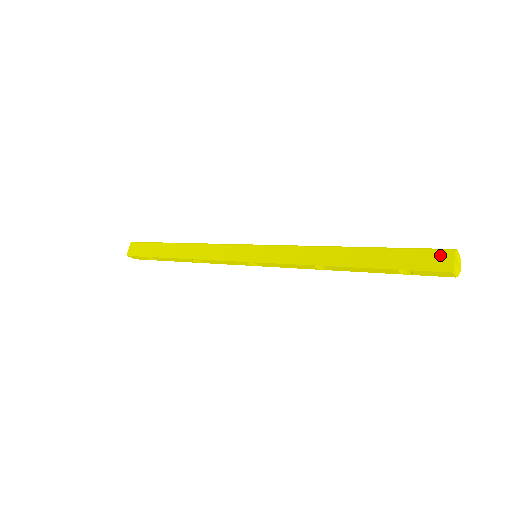
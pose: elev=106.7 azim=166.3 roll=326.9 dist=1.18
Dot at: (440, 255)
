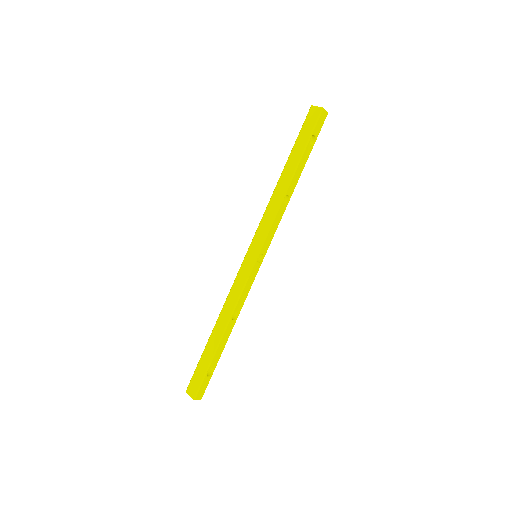
Dot at: (310, 115)
